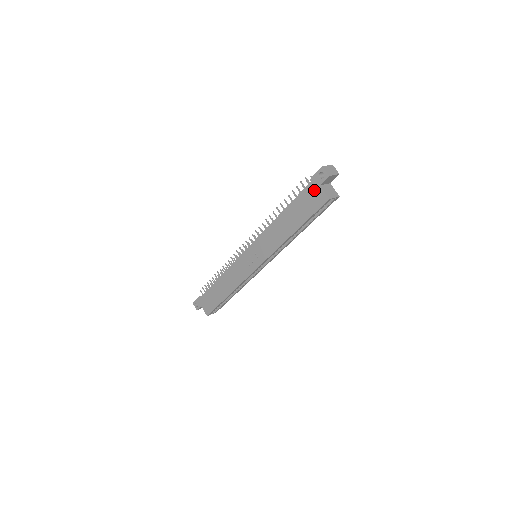
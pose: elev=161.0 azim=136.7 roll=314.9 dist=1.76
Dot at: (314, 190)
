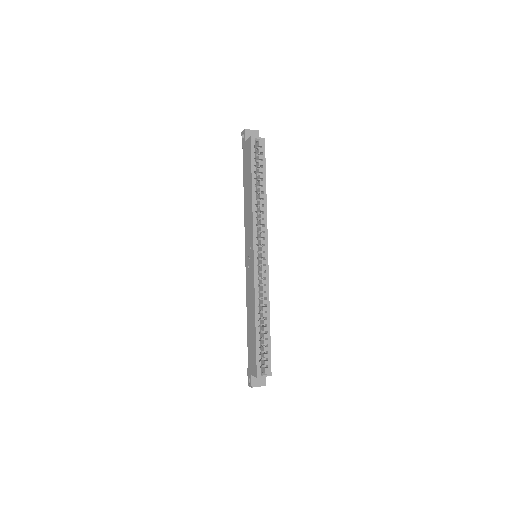
Dot at: (245, 148)
